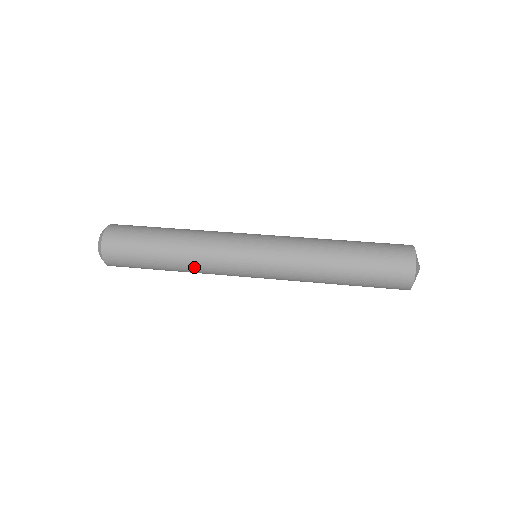
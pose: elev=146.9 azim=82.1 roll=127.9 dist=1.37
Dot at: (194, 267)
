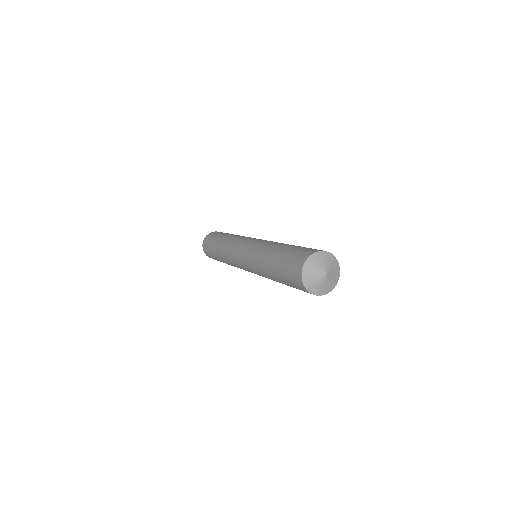
Dot at: (224, 251)
